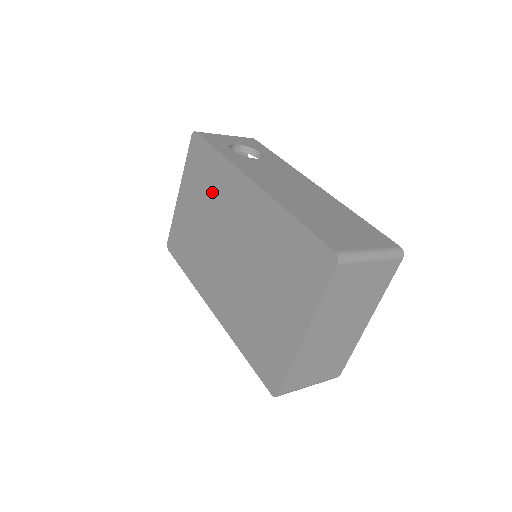
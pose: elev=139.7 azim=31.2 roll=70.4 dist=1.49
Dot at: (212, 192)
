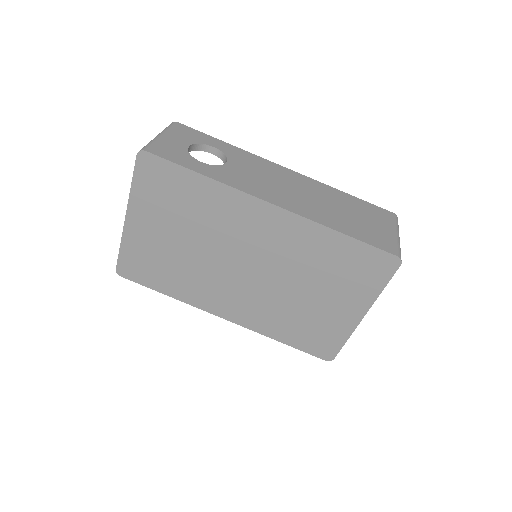
Dot at: (200, 216)
